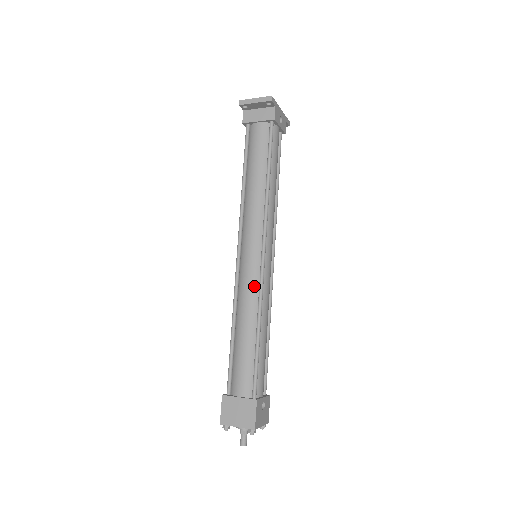
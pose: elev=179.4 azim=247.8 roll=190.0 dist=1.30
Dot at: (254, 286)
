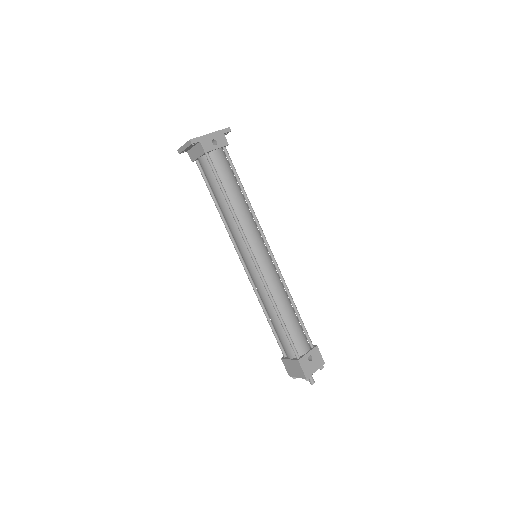
Dot at: (260, 284)
